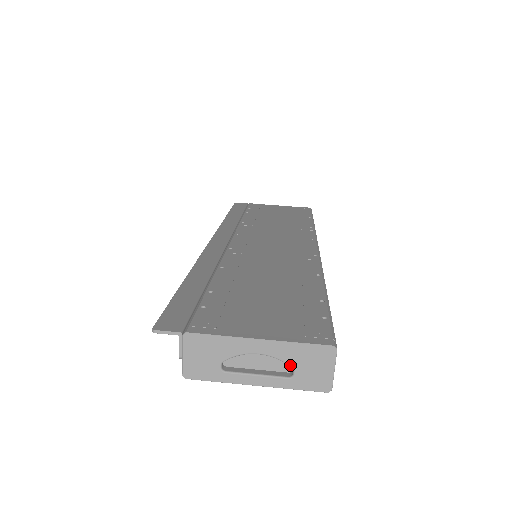
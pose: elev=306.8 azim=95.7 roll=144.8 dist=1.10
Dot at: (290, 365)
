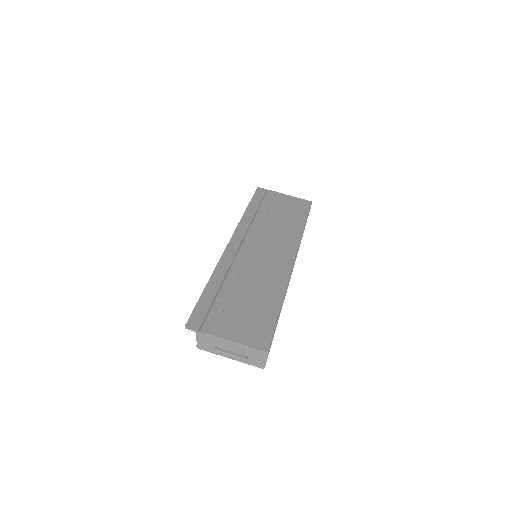
Dot at: occluded
